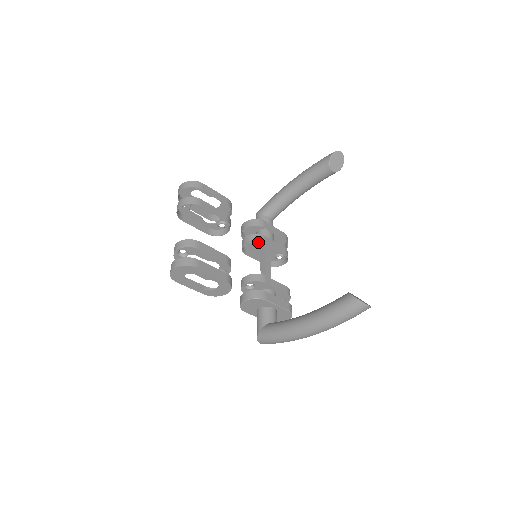
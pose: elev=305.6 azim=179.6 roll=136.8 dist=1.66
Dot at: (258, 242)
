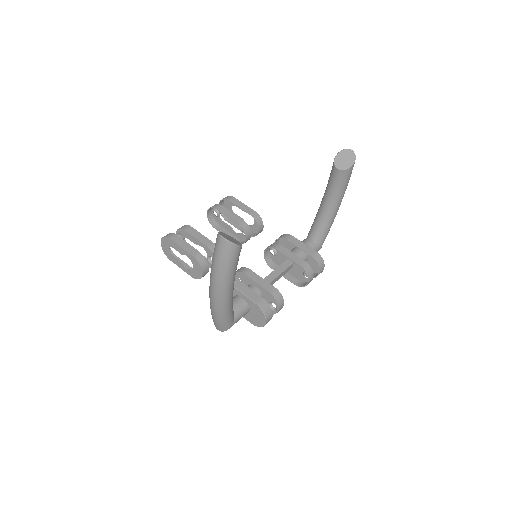
Dot at: (281, 255)
